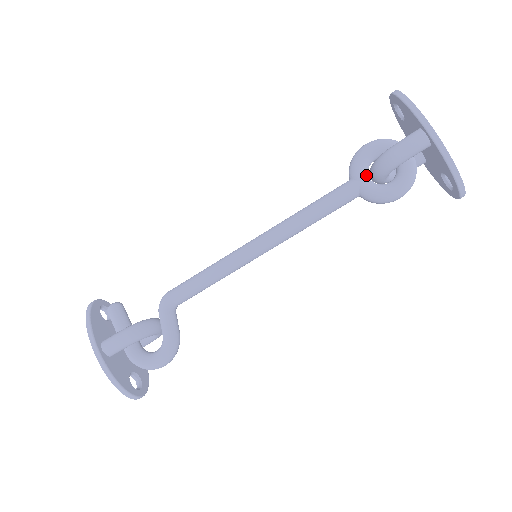
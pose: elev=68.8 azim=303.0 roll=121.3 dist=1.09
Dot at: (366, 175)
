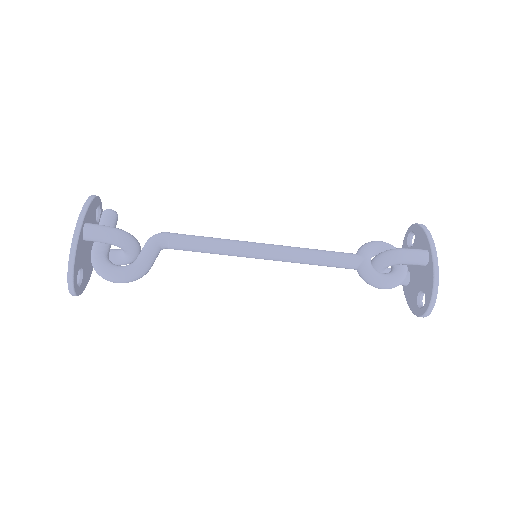
Dot at: (370, 258)
